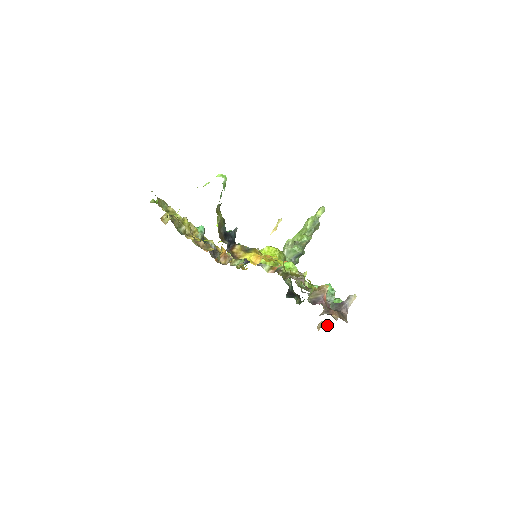
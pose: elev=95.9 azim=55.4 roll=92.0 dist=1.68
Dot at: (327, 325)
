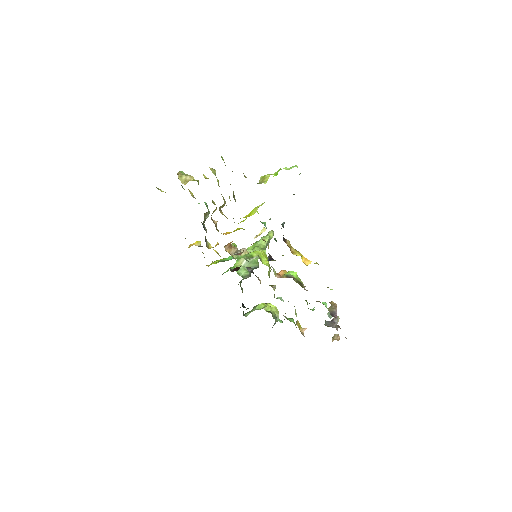
Dot at: (337, 338)
